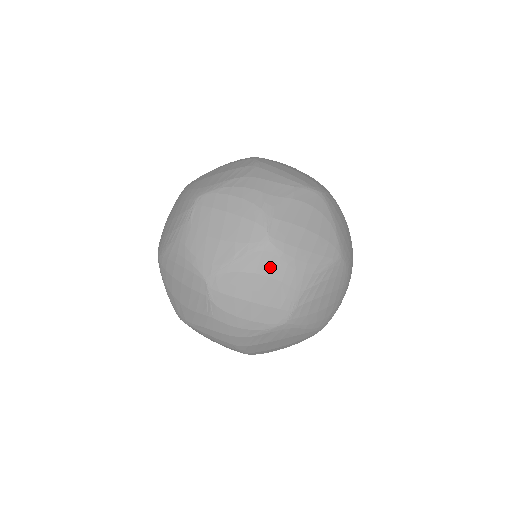
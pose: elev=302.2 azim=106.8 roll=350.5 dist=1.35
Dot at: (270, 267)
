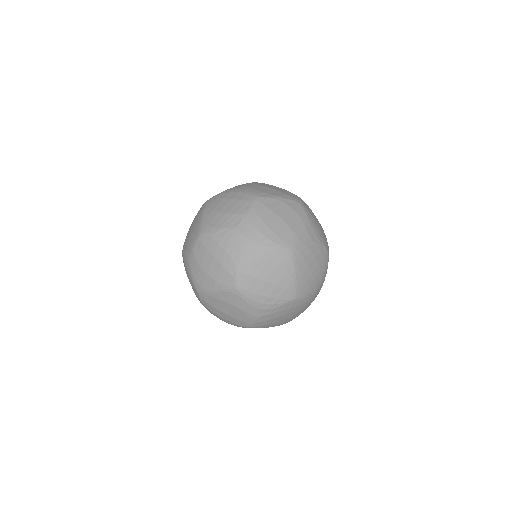
Dot at: (236, 302)
